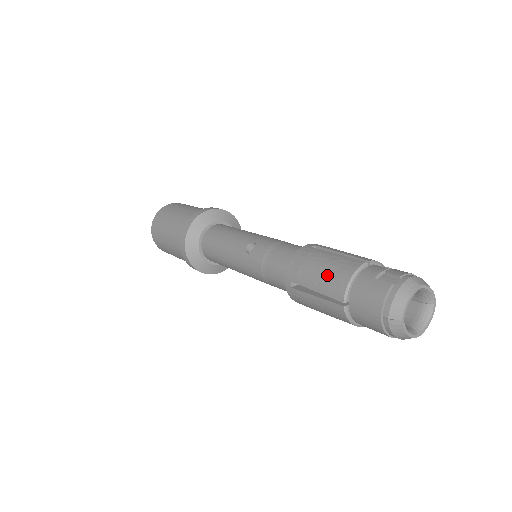
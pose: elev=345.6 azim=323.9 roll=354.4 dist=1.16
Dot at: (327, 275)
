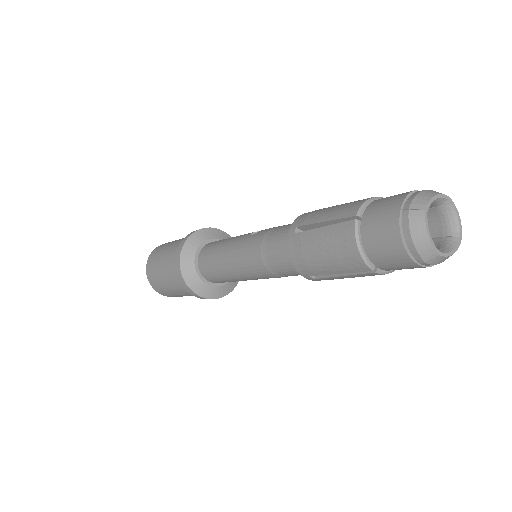
Dot at: (342, 205)
